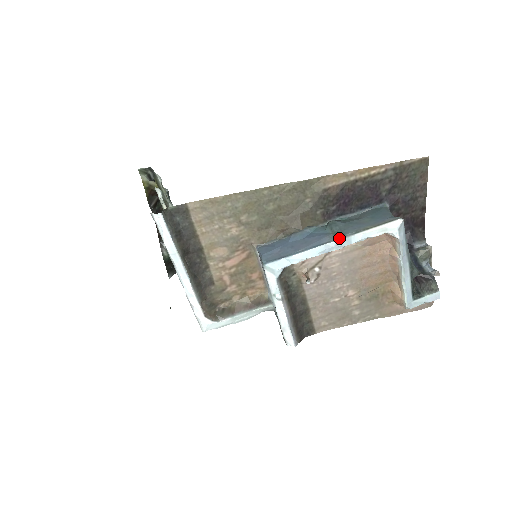
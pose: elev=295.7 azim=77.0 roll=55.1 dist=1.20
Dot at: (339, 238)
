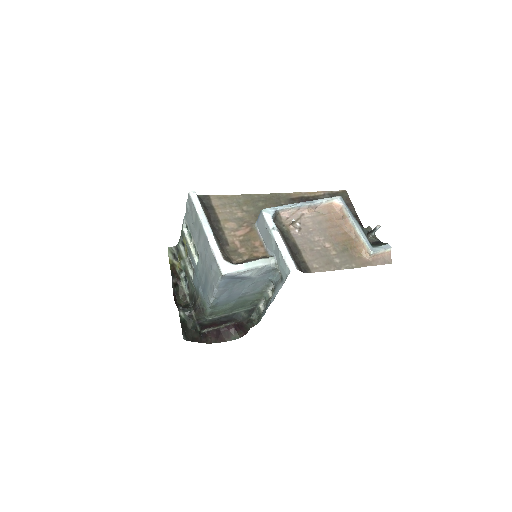
Dot at: (306, 201)
